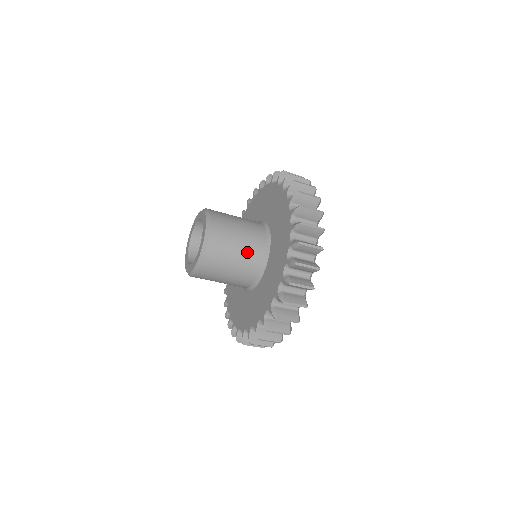
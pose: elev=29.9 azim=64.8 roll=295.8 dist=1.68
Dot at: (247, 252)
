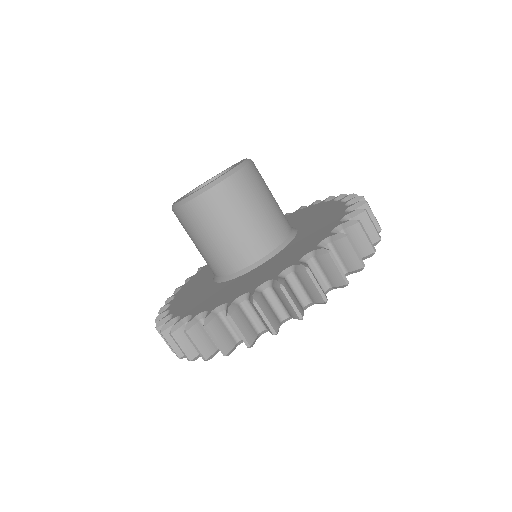
Dot at: (279, 207)
